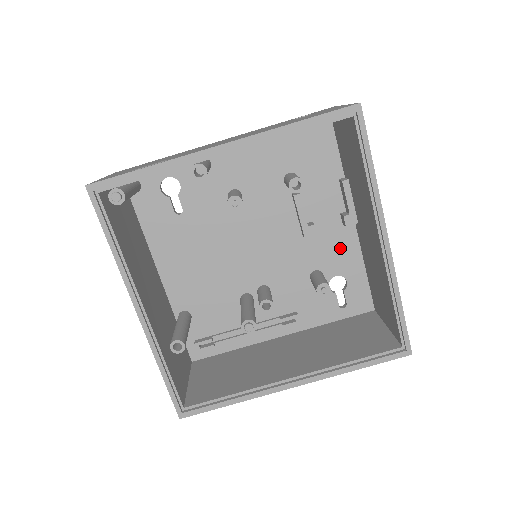
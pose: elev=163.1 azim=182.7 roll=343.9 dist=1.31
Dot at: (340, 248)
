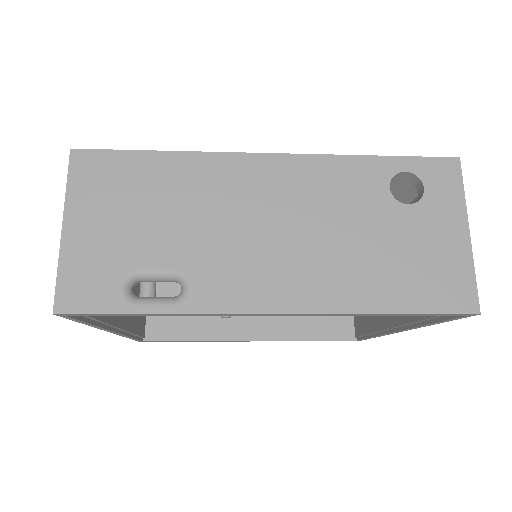
Dot at: occluded
